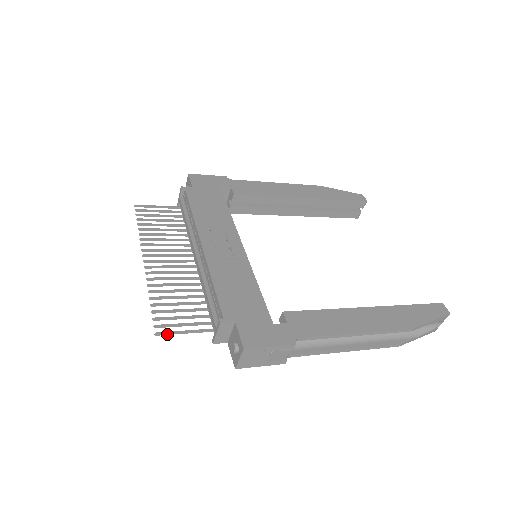
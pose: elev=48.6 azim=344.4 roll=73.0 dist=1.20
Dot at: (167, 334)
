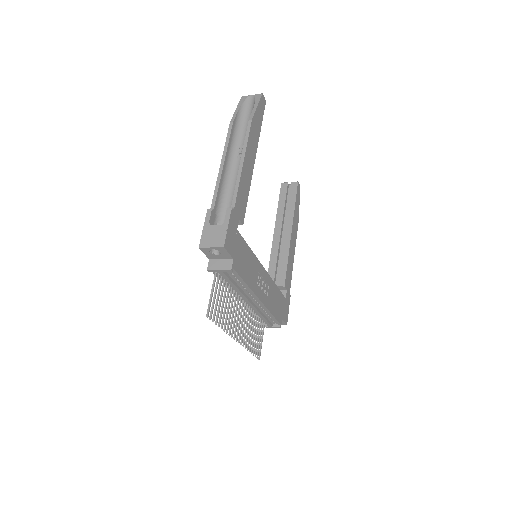
Dot at: (260, 353)
